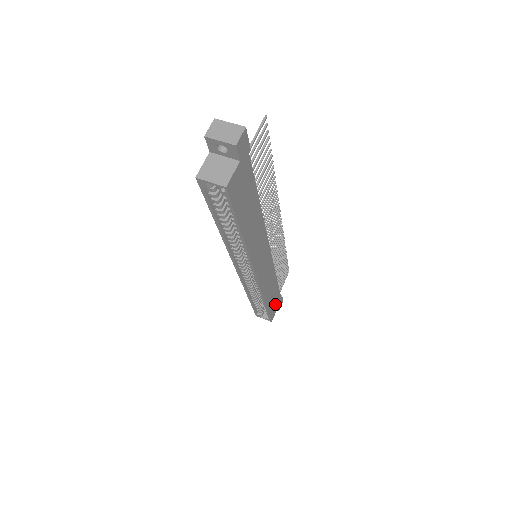
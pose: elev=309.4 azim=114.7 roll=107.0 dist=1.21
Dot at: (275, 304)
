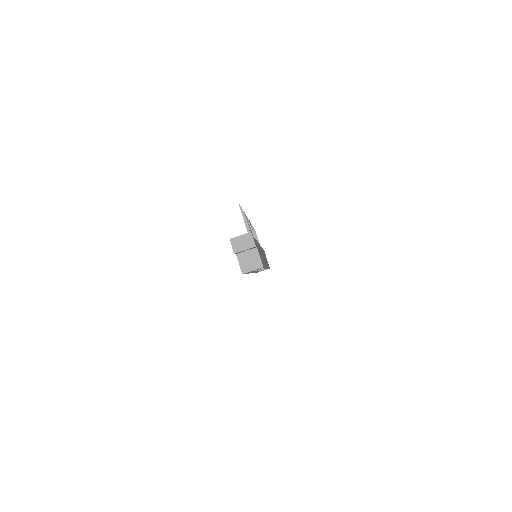
Dot at: occluded
